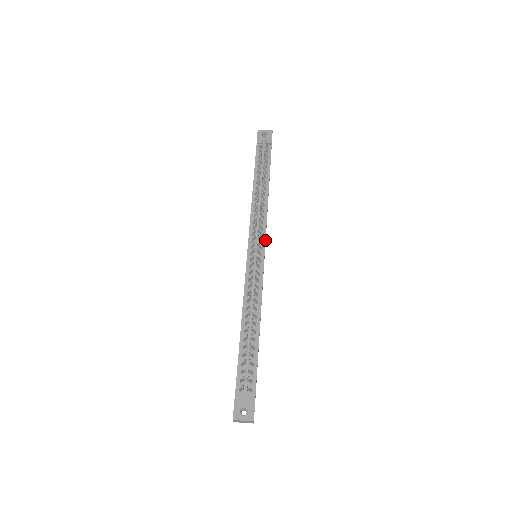
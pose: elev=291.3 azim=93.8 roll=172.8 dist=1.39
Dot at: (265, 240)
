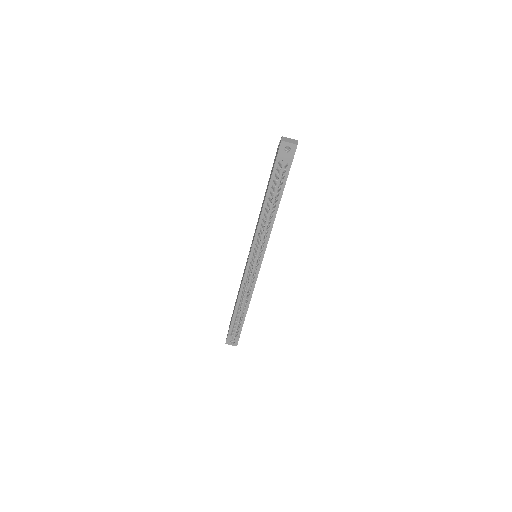
Dot at: occluded
